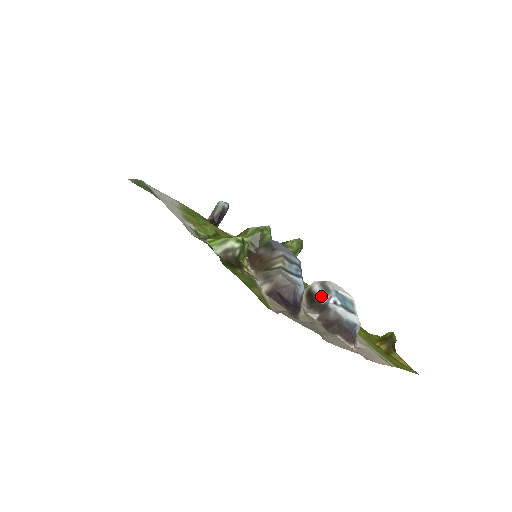
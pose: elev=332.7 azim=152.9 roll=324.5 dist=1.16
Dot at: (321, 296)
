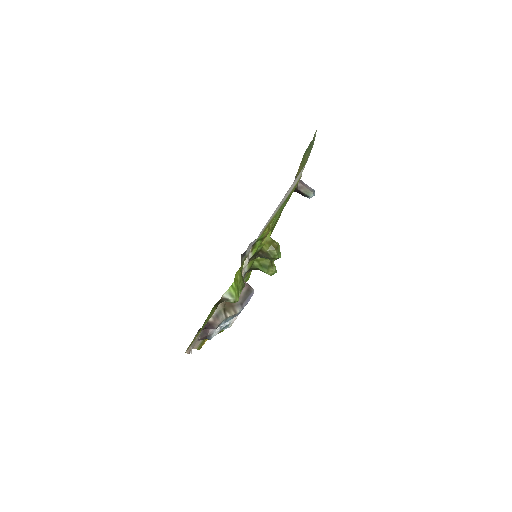
Dot at: occluded
